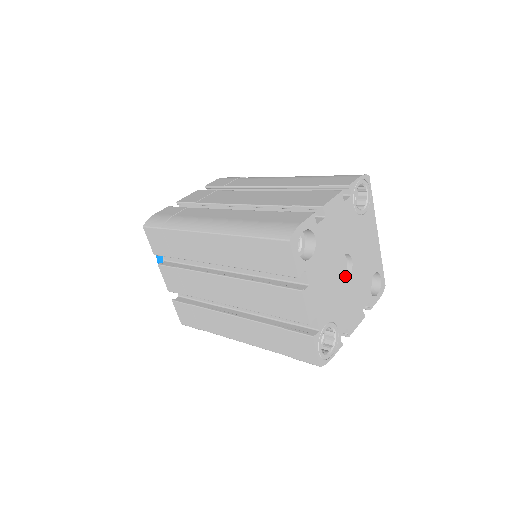
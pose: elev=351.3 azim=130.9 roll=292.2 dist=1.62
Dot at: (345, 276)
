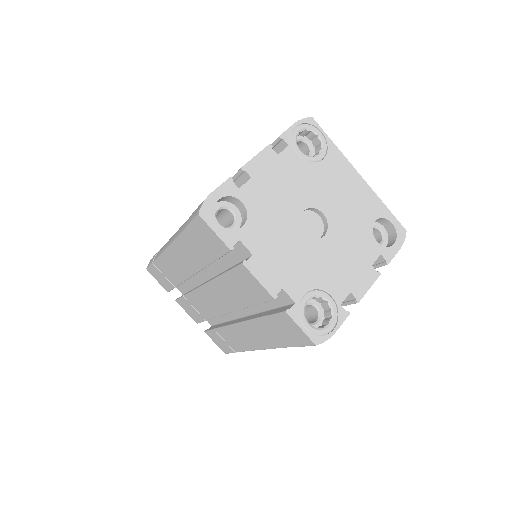
Dot at: (323, 234)
